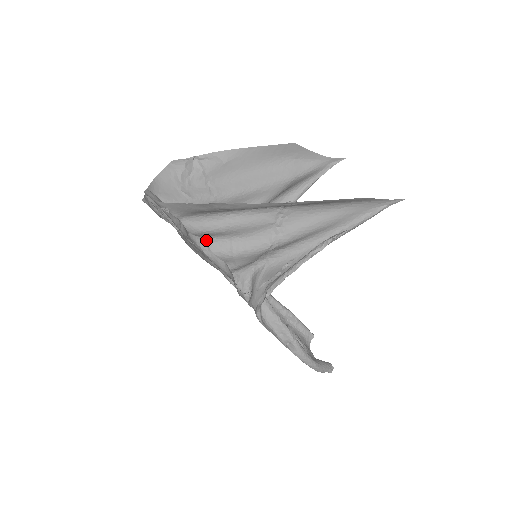
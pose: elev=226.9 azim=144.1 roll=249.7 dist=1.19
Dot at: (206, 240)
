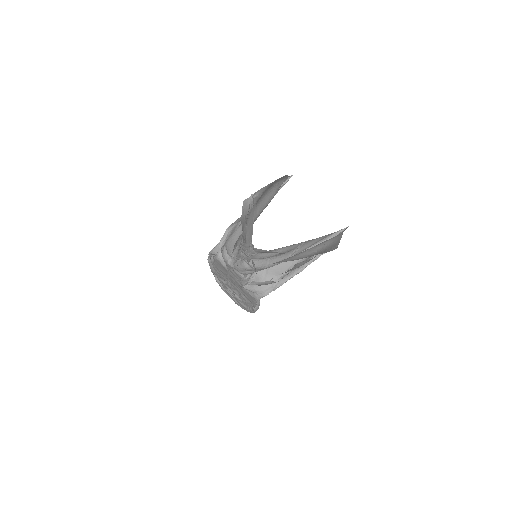
Dot at: (254, 260)
